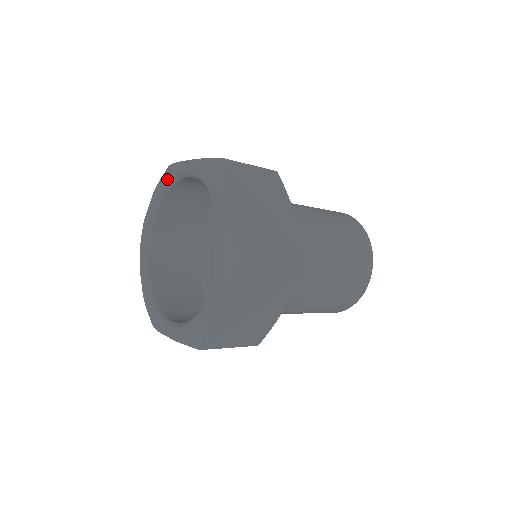
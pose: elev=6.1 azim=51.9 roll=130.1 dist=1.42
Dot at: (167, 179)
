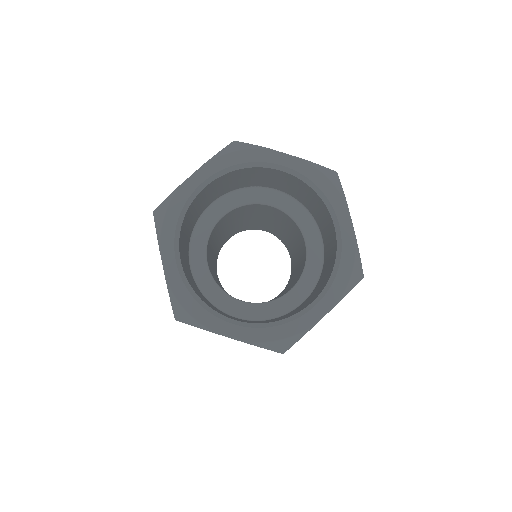
Dot at: (176, 212)
